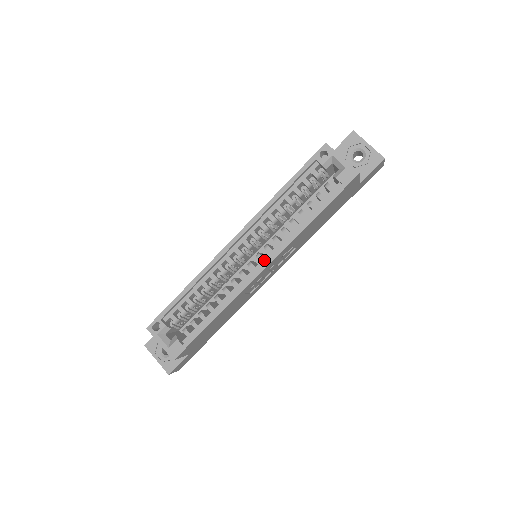
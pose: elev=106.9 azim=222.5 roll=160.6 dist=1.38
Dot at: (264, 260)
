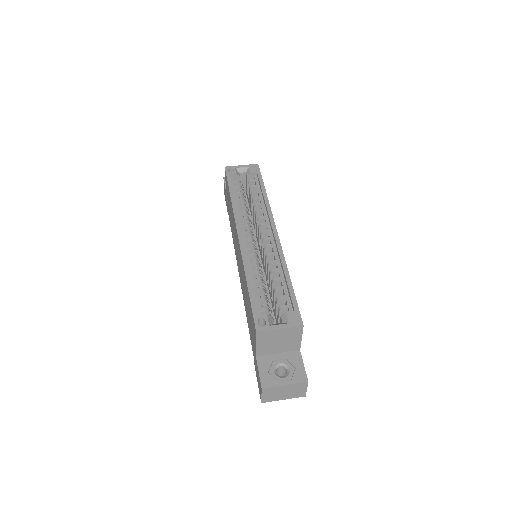
Dot at: (269, 230)
